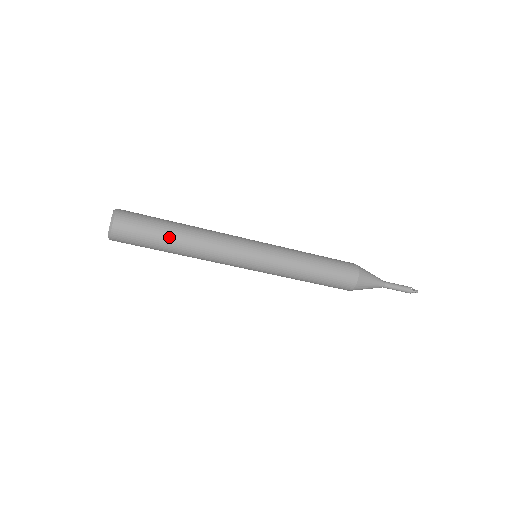
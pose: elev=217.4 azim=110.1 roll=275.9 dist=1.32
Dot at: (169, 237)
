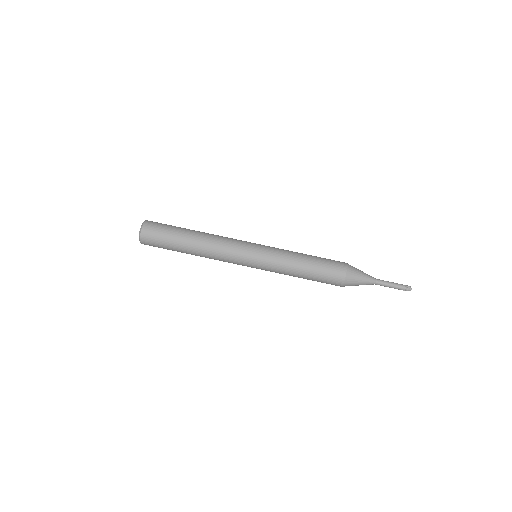
Dot at: (186, 229)
